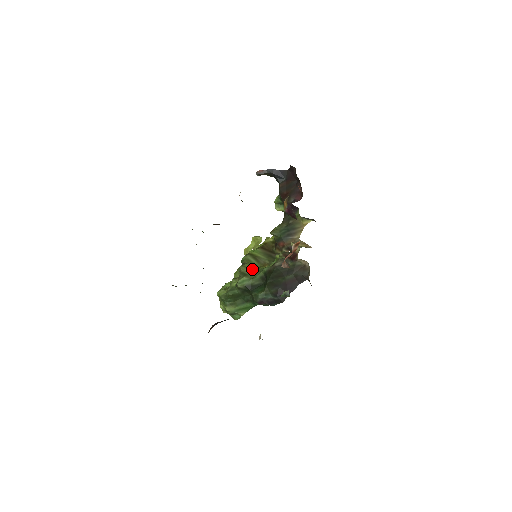
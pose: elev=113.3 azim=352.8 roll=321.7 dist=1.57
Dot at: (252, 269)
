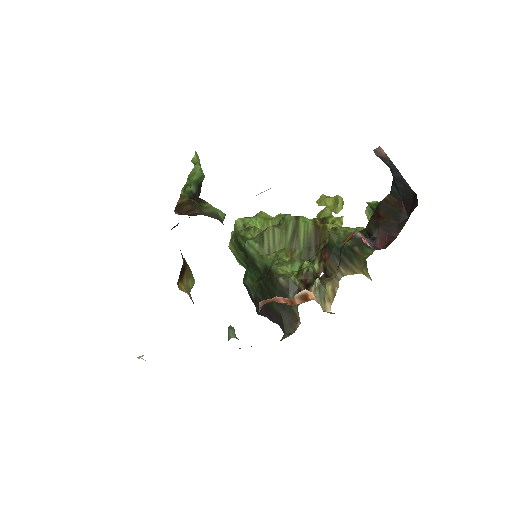
Dot at: (275, 243)
